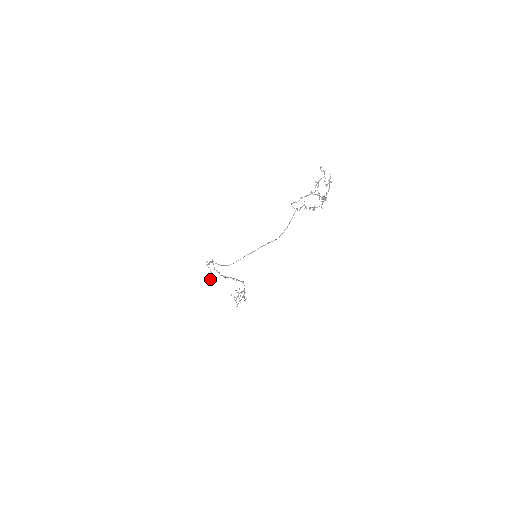
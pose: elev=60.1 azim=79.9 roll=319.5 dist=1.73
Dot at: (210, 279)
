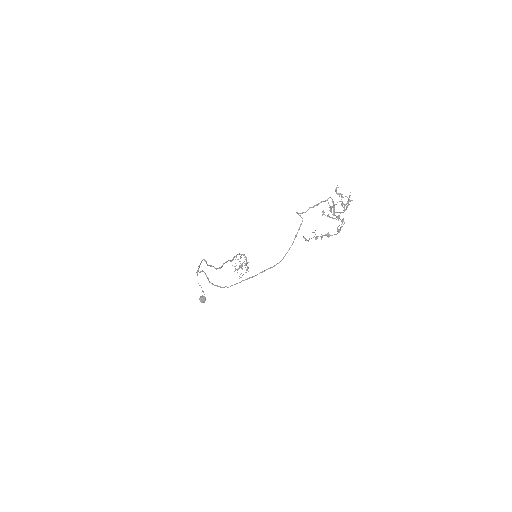
Dot at: (203, 302)
